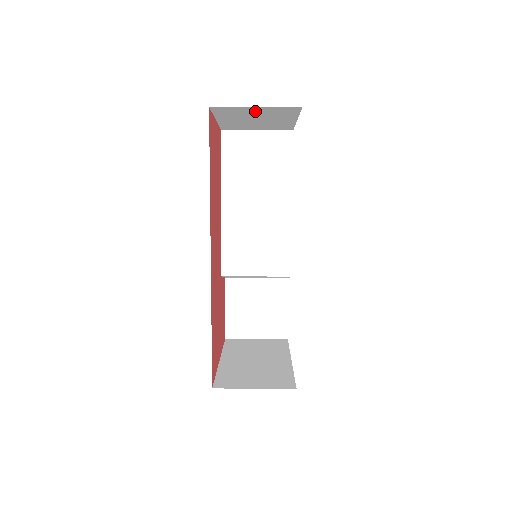
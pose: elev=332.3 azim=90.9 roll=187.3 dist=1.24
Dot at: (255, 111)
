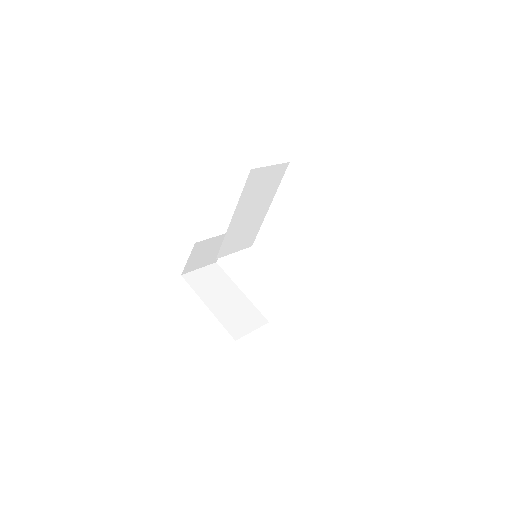
Dot at: occluded
